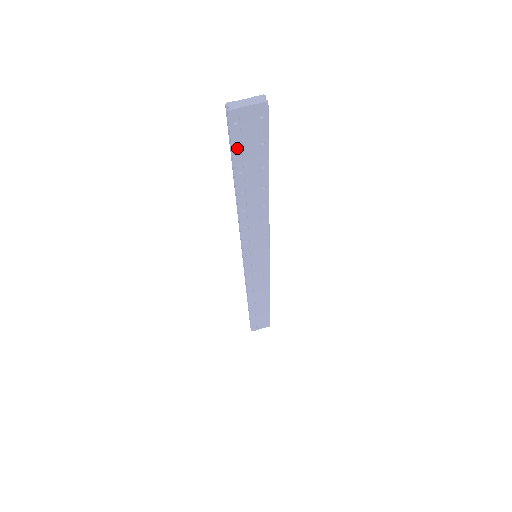
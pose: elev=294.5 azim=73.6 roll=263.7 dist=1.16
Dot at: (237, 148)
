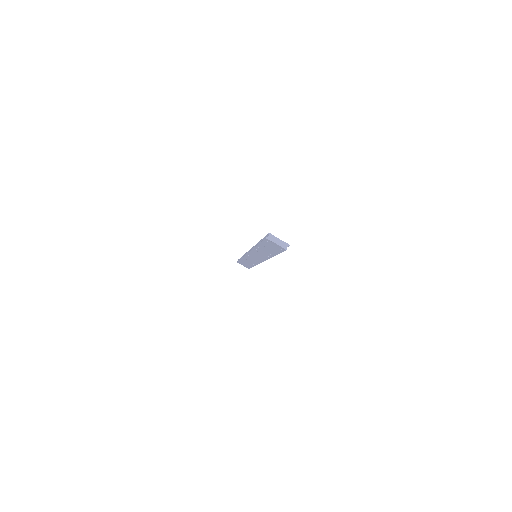
Dot at: (265, 243)
